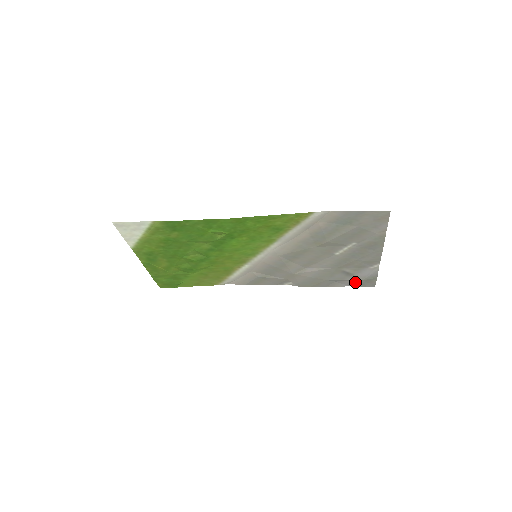
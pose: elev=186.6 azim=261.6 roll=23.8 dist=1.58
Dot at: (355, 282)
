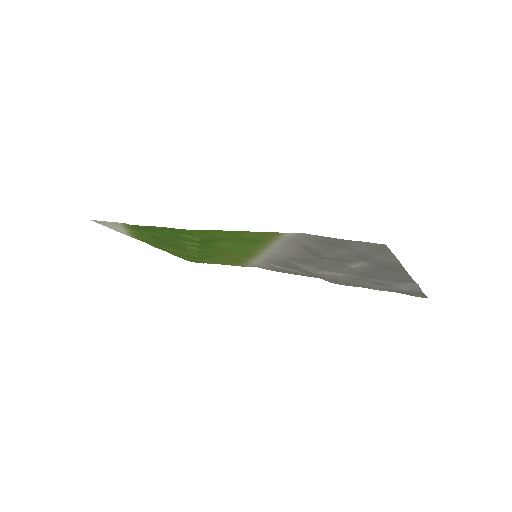
Dot at: (398, 291)
